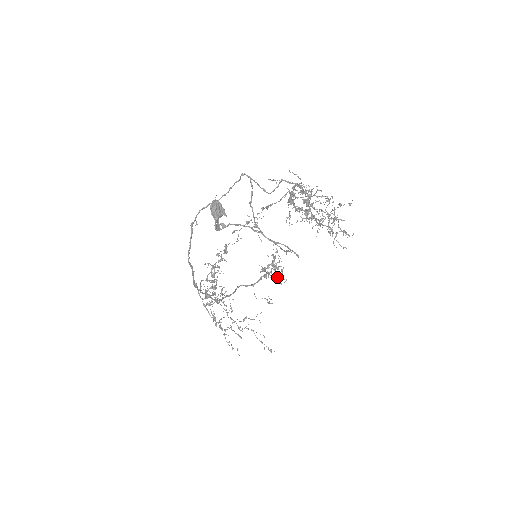
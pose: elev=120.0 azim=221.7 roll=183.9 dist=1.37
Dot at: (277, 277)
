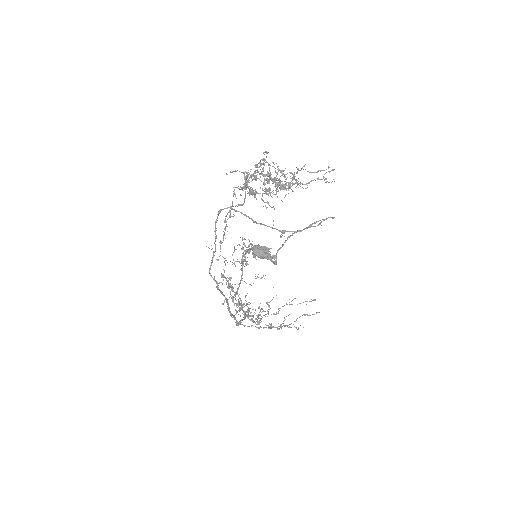
Dot at: (255, 255)
